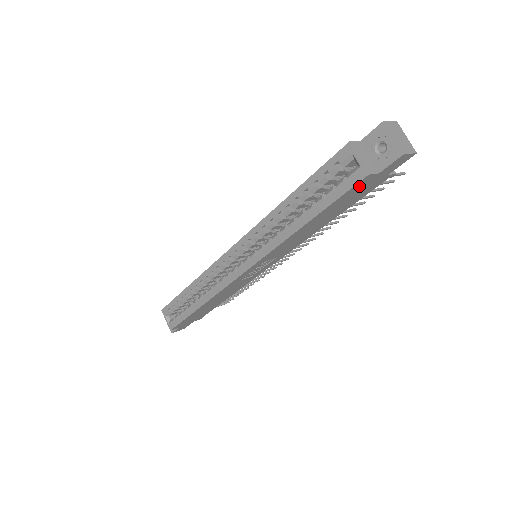
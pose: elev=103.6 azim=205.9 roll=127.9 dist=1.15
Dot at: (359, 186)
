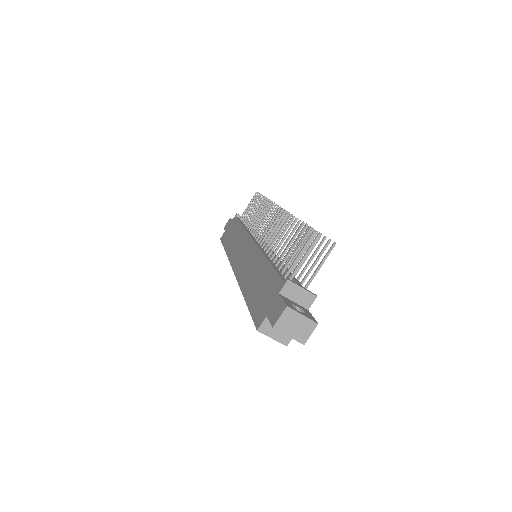
Dot at: occluded
